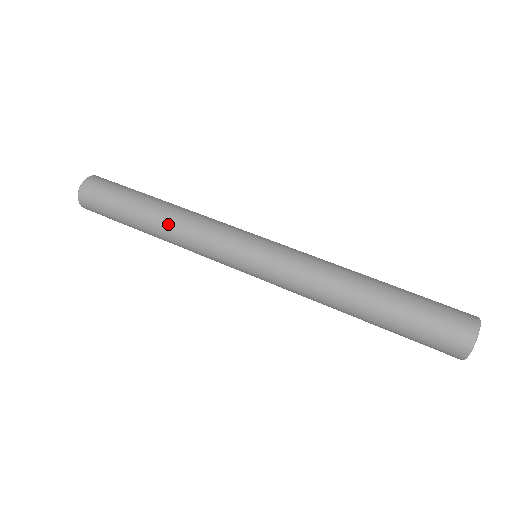
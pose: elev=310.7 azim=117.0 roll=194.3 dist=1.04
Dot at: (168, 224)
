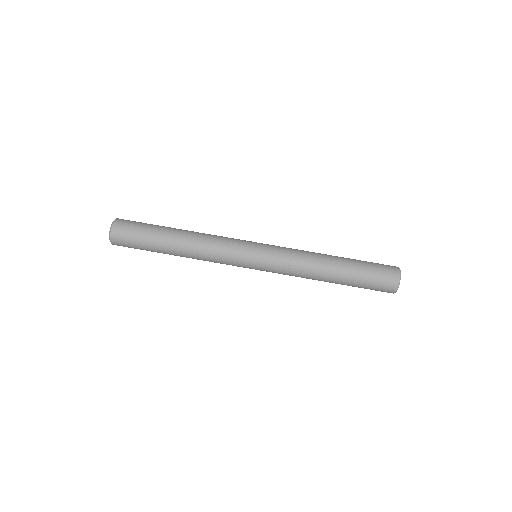
Dot at: (191, 247)
